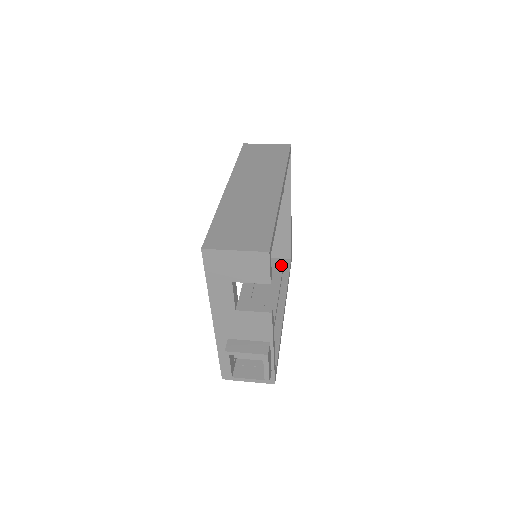
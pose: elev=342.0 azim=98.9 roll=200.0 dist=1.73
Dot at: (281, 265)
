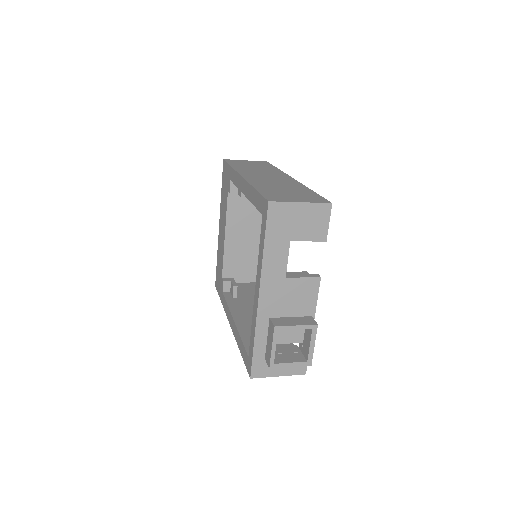
Dot at: (251, 287)
